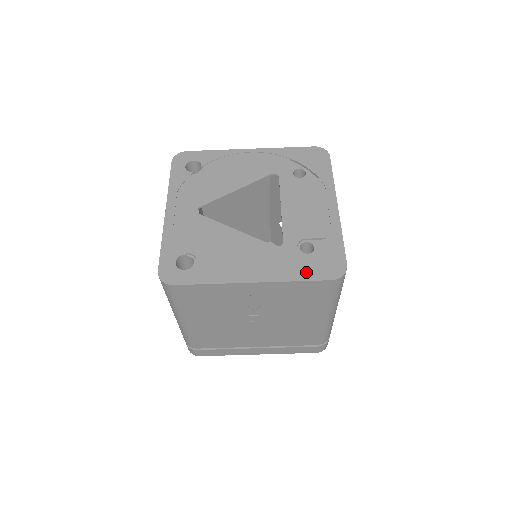
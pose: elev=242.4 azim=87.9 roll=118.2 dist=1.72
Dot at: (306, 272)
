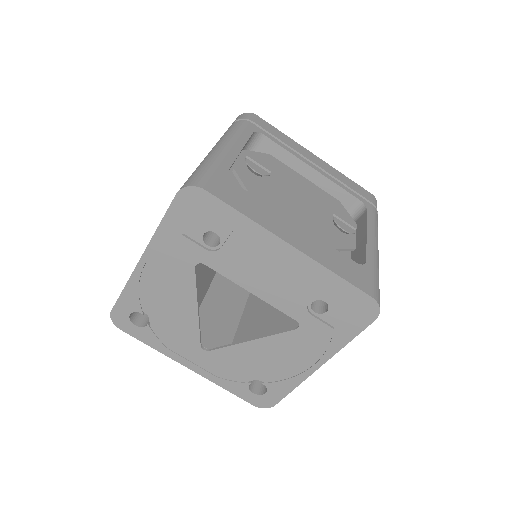
Dot at: (347, 331)
